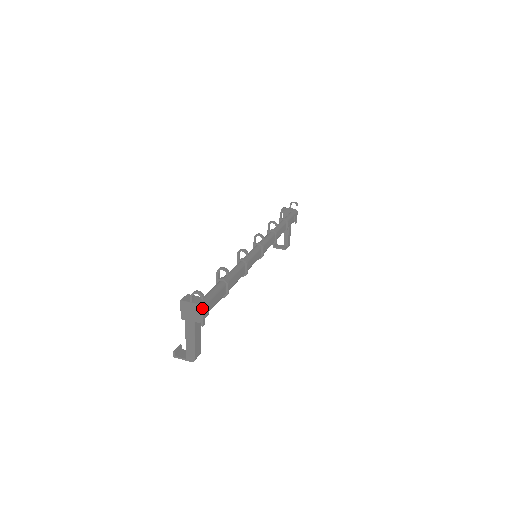
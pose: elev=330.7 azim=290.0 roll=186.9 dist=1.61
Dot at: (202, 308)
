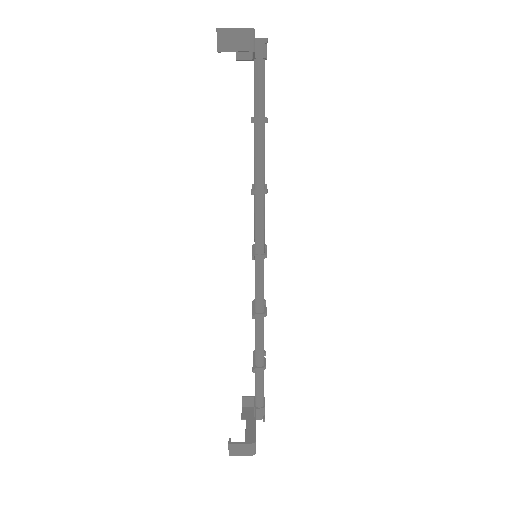
Dot at: occluded
